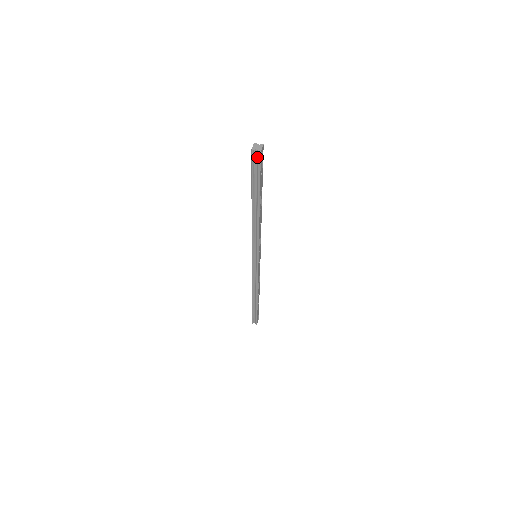
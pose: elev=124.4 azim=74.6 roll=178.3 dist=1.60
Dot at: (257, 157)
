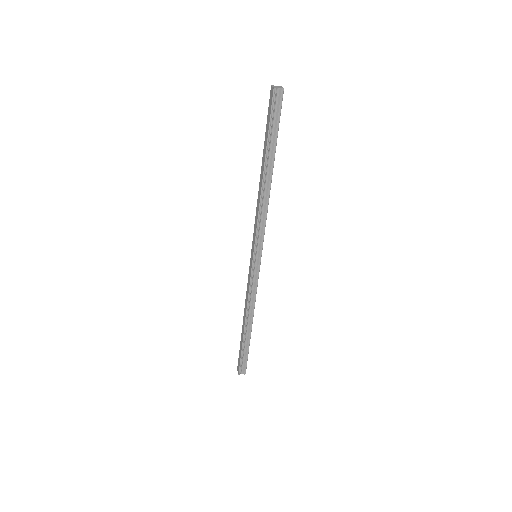
Dot at: (278, 98)
